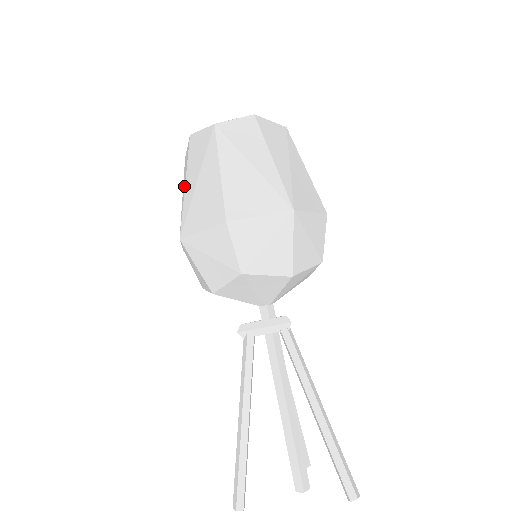
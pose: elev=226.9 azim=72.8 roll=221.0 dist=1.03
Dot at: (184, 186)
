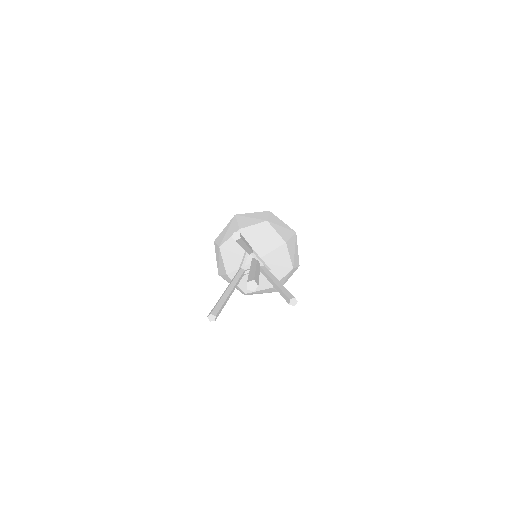
Dot at: occluded
